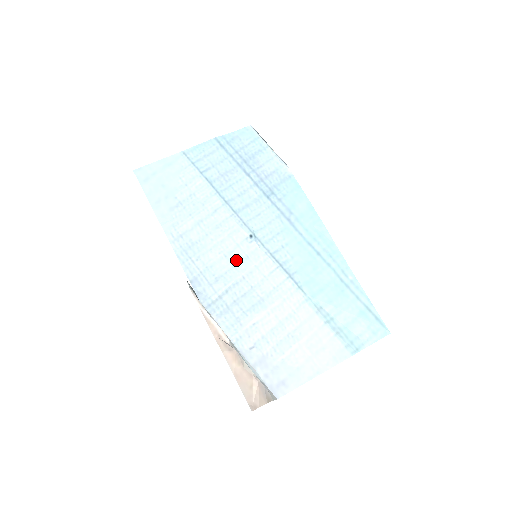
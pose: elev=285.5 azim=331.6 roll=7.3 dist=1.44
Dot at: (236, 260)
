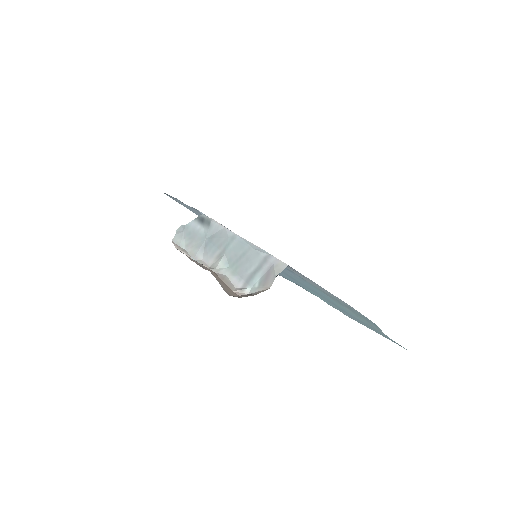
Dot at: occluded
